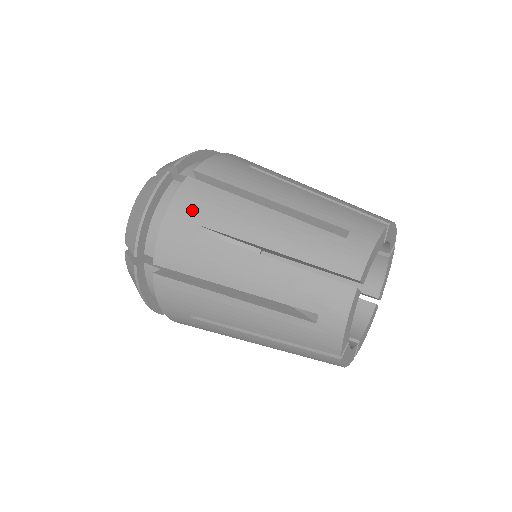
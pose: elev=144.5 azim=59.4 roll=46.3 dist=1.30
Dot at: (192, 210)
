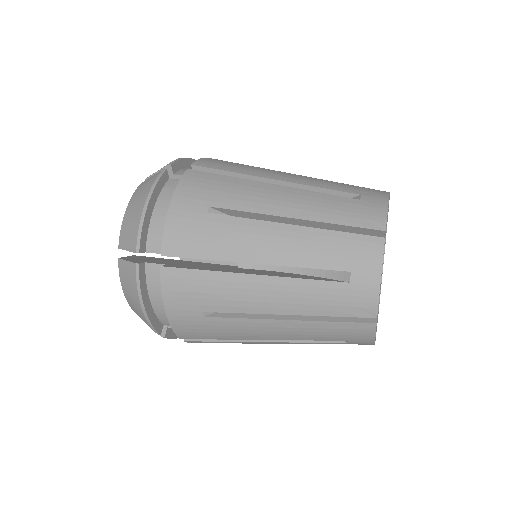
Dot at: occluded
